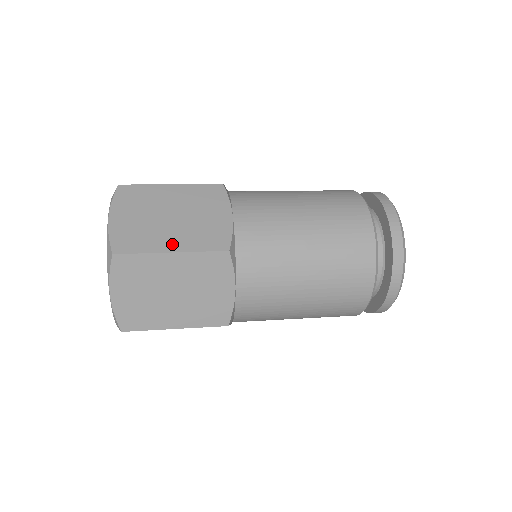
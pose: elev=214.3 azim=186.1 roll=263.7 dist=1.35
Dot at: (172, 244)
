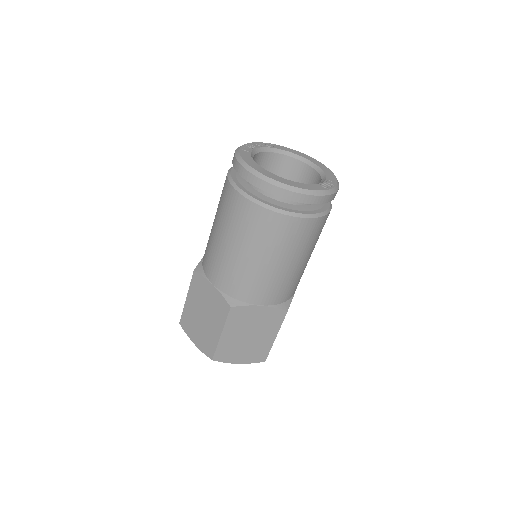
Dot at: (217, 331)
